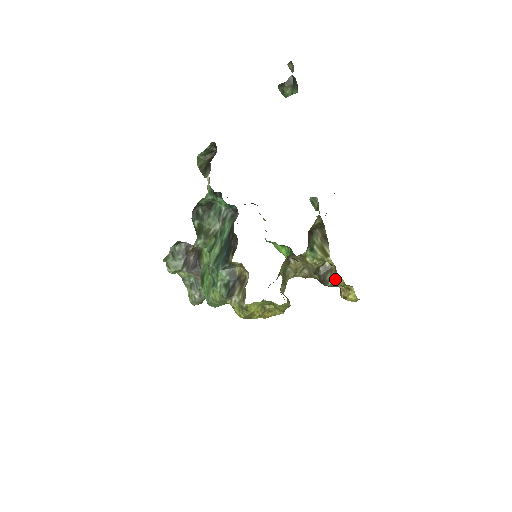
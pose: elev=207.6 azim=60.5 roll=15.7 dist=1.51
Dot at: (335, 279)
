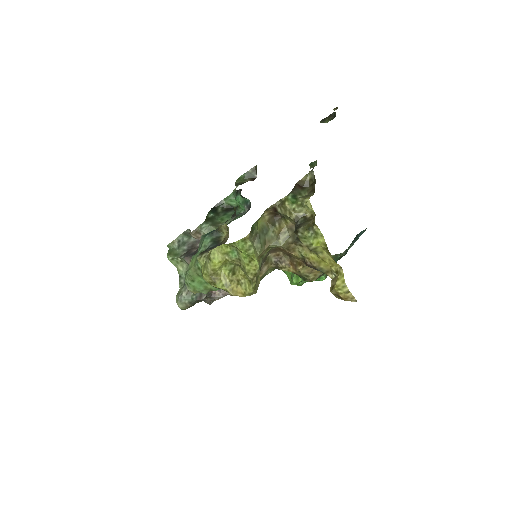
Dot at: (311, 225)
